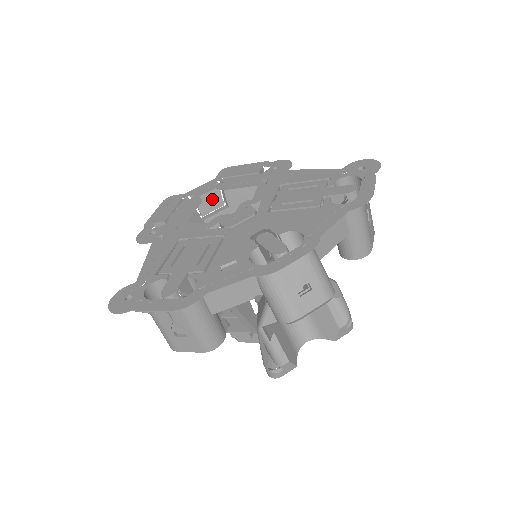
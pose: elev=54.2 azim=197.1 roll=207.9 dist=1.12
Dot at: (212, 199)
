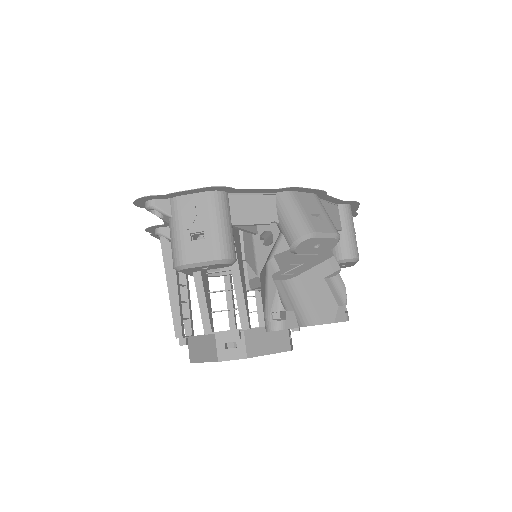
Dot at: occluded
